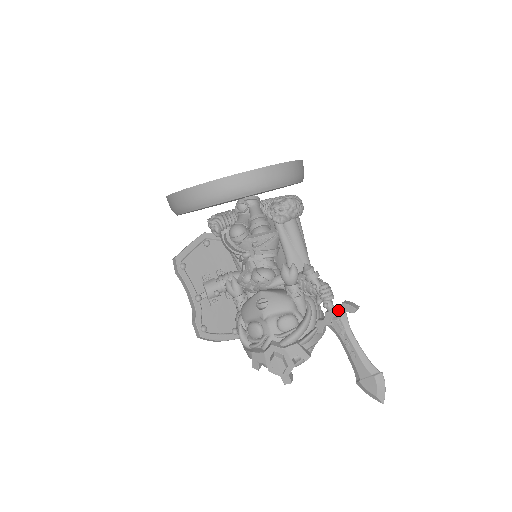
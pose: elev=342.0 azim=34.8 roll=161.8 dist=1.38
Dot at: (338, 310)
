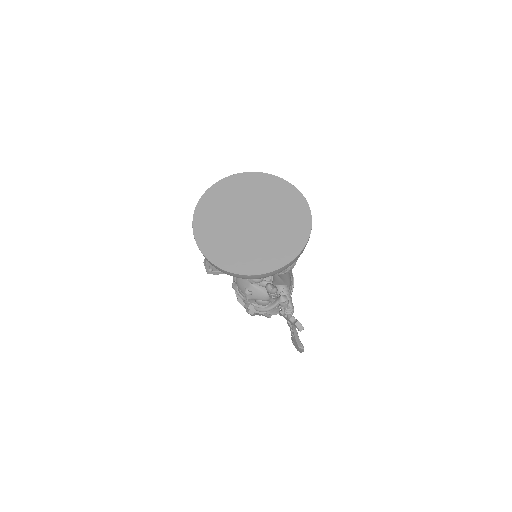
Dot at: (292, 323)
